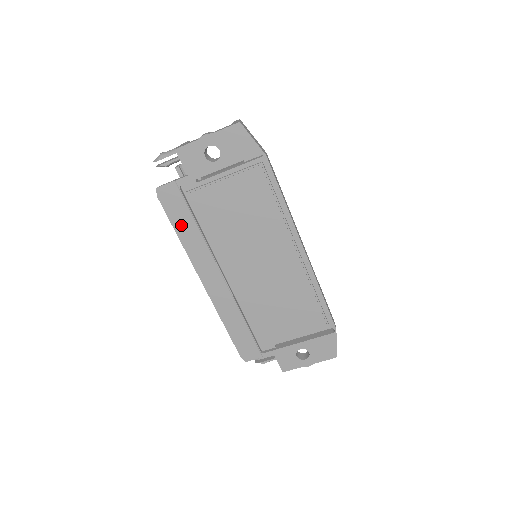
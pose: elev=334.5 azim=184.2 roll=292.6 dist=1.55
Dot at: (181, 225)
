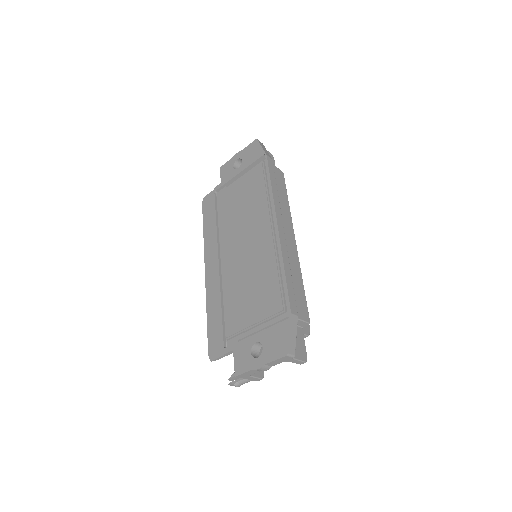
Dot at: (208, 222)
